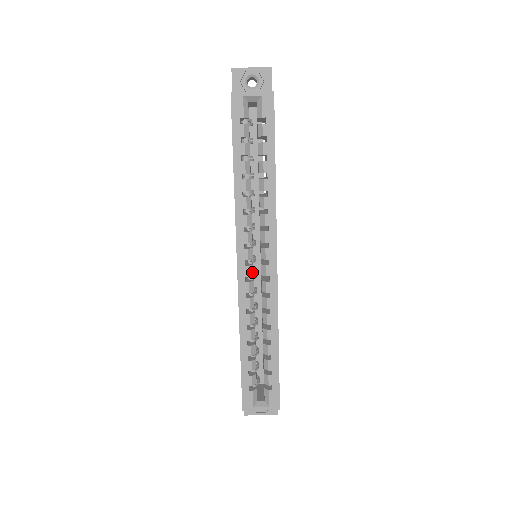
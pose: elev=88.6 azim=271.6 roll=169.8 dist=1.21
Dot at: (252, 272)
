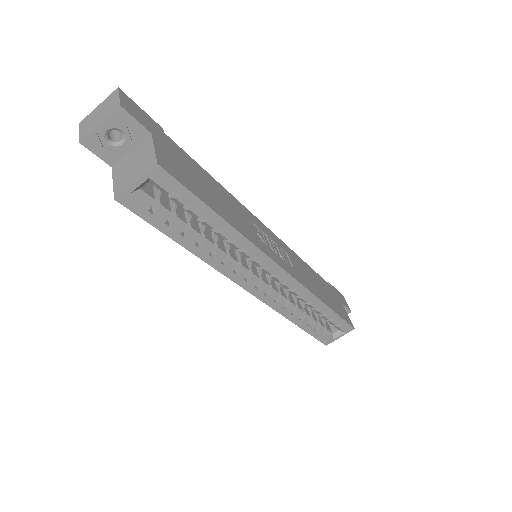
Dot at: (266, 286)
